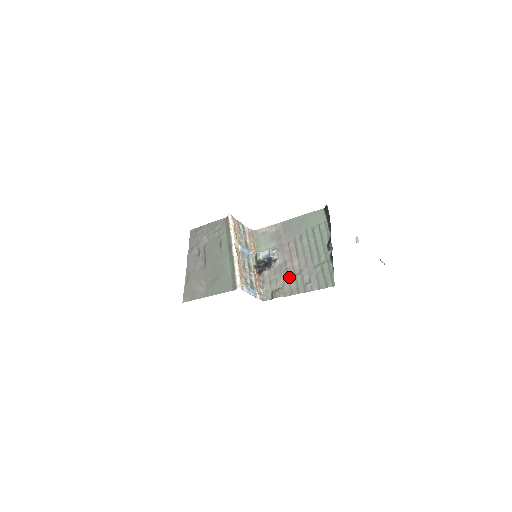
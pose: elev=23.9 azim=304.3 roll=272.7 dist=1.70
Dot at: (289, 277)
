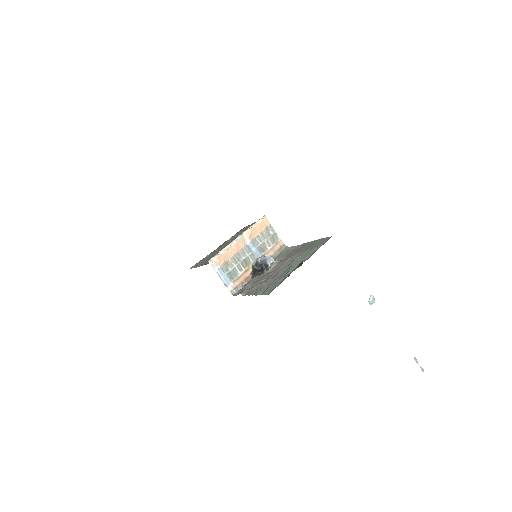
Dot at: (261, 282)
